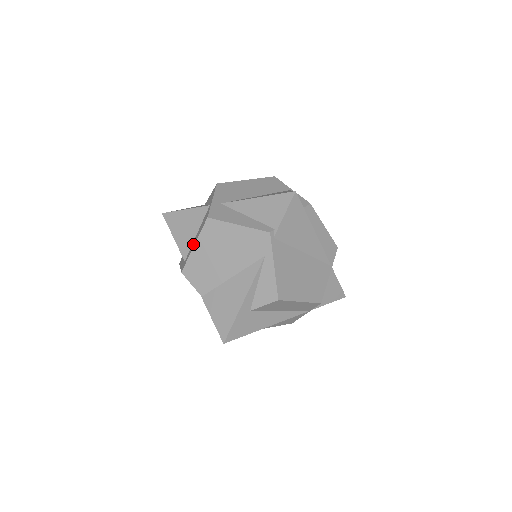
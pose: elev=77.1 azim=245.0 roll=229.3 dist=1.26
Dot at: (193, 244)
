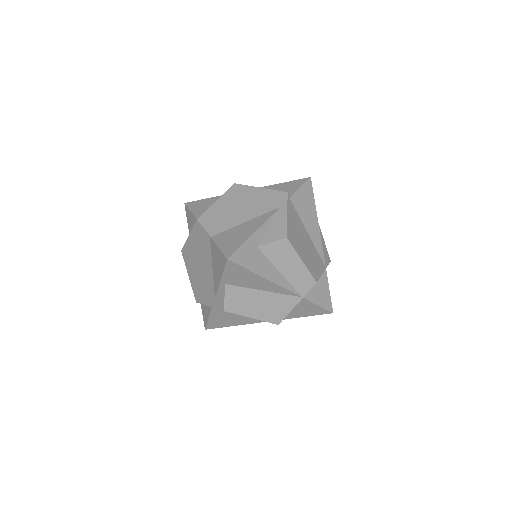
Dot at: occluded
